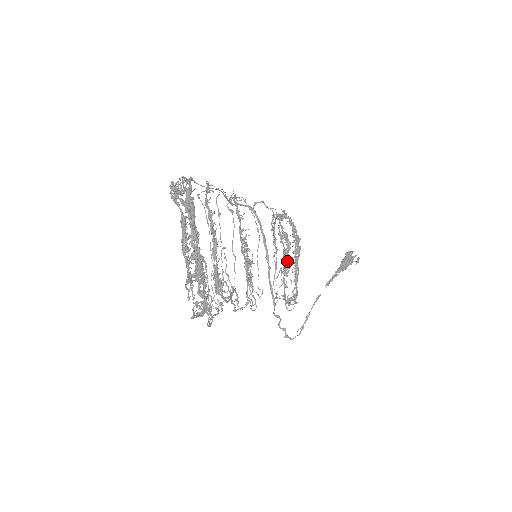
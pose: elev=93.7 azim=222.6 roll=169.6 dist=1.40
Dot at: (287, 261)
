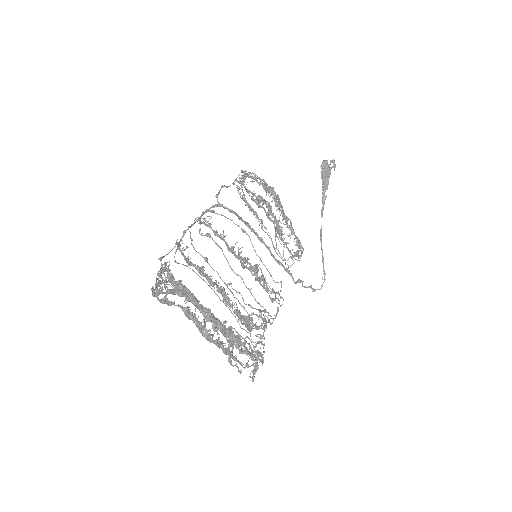
Dot at: (276, 222)
